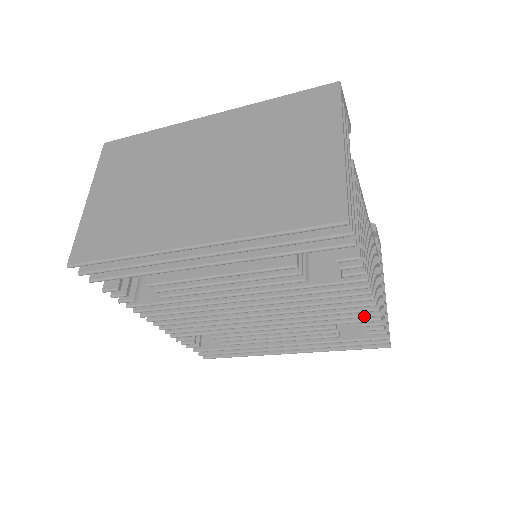
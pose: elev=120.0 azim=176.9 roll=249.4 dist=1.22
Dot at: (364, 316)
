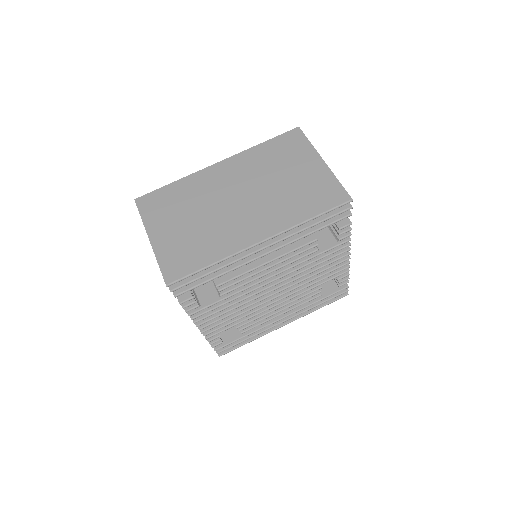
Dot at: (341, 270)
